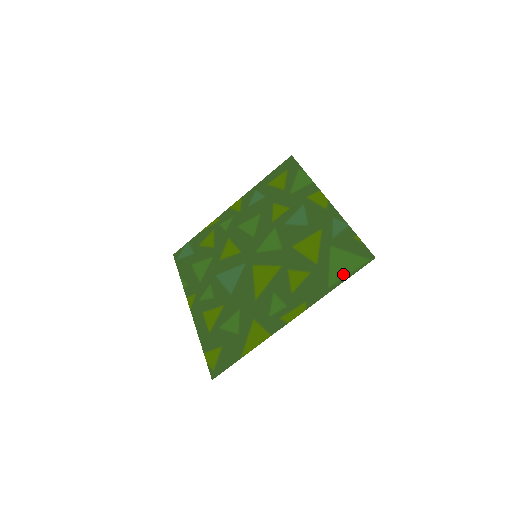
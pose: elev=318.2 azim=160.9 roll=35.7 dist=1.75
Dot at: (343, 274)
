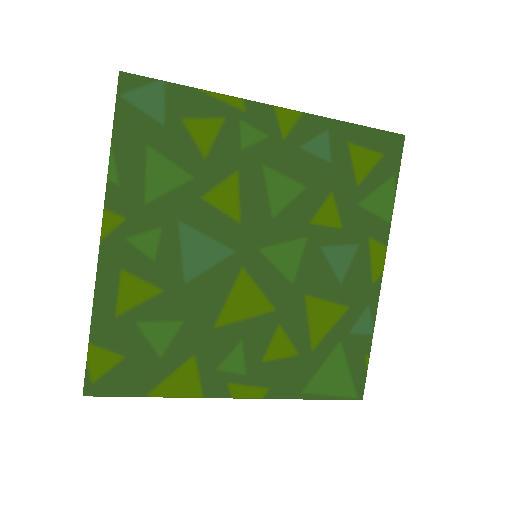
Dot at: (326, 390)
